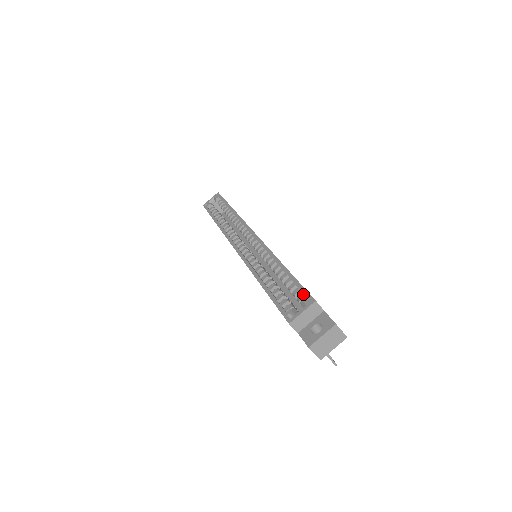
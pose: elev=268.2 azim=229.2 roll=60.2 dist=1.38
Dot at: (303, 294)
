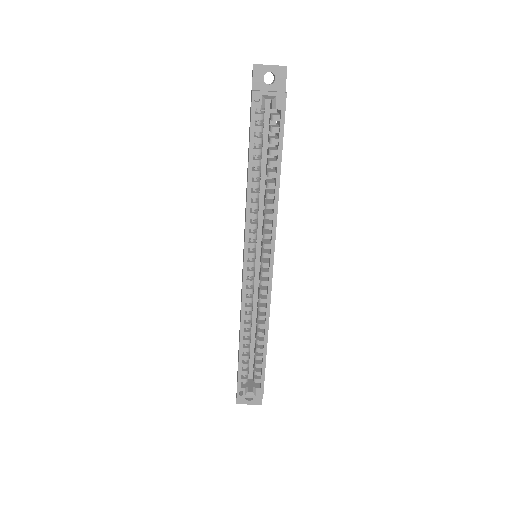
Dot at: (260, 382)
